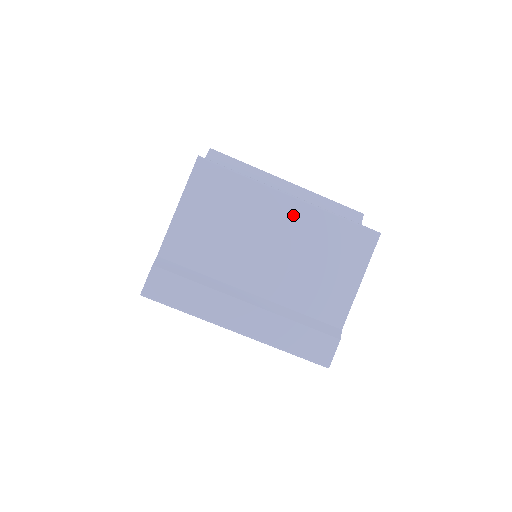
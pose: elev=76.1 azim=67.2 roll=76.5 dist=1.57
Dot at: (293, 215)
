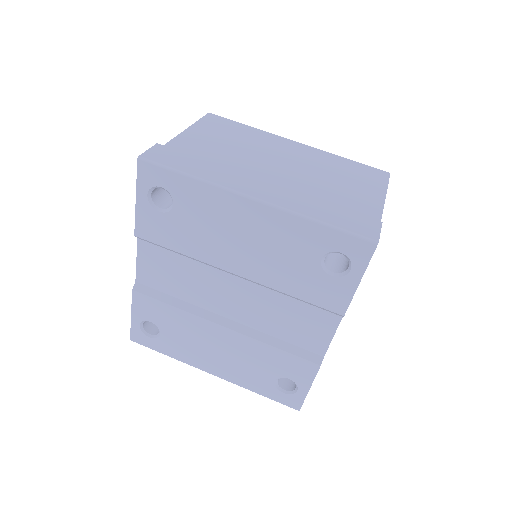
Dot at: (301, 150)
